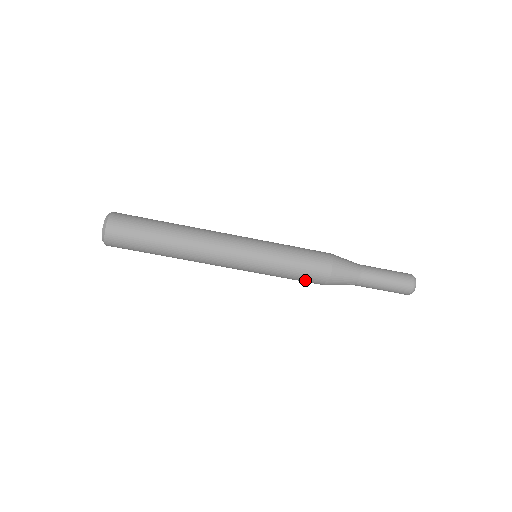
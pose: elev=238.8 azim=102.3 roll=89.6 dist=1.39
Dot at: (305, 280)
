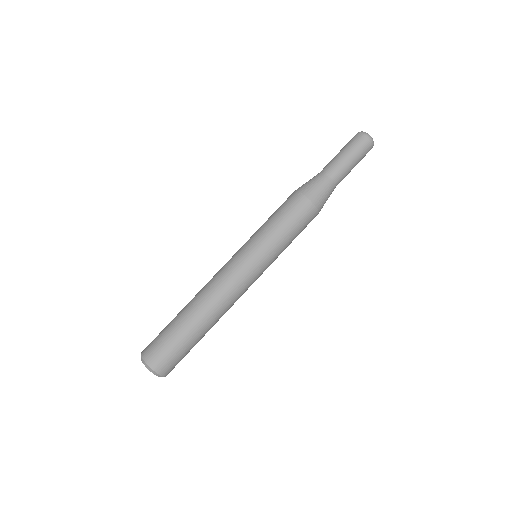
Dot at: (301, 224)
